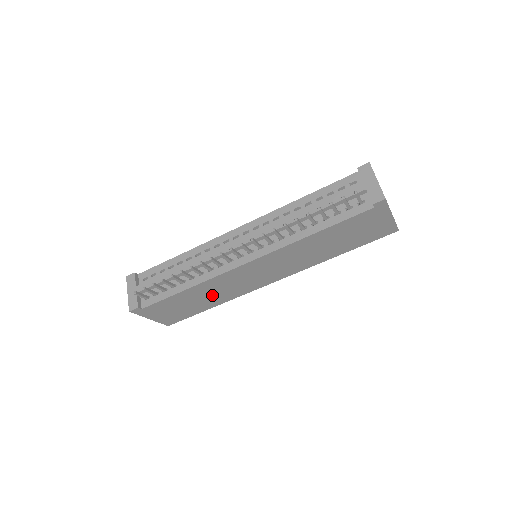
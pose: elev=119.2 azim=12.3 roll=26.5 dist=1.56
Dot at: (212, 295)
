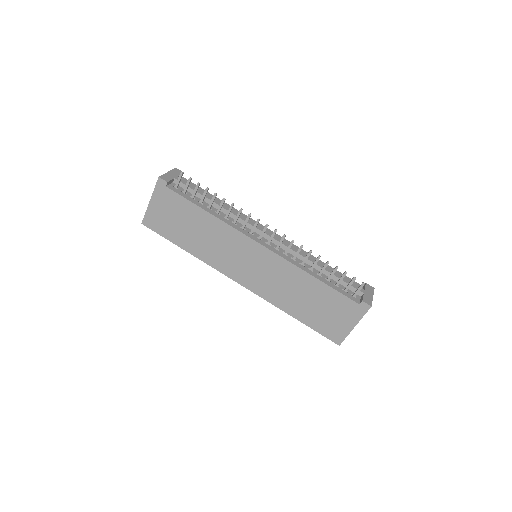
Dot at: (205, 239)
